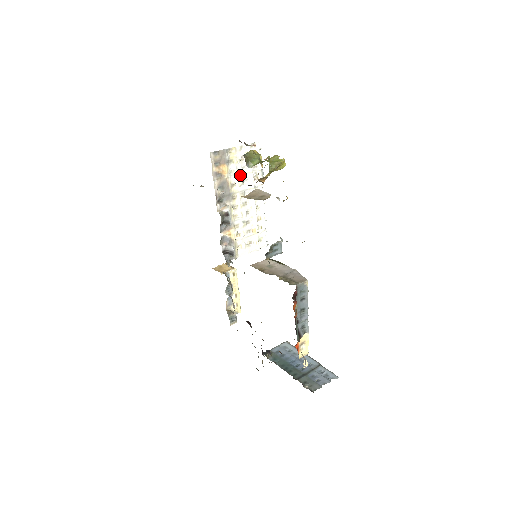
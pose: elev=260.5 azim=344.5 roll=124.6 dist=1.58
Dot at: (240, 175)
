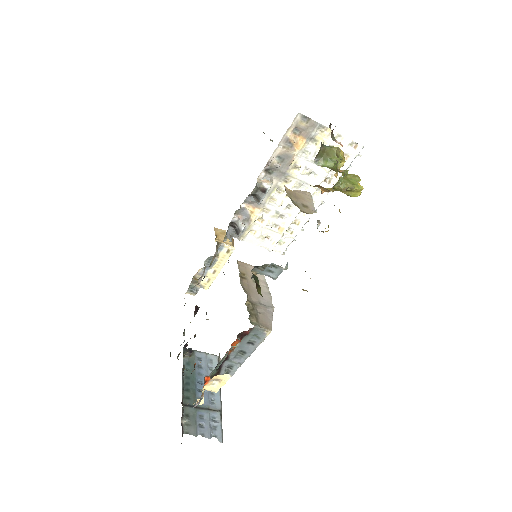
Dot at: (313, 163)
